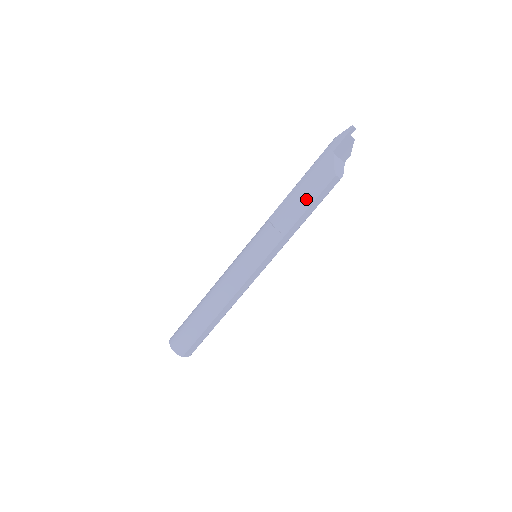
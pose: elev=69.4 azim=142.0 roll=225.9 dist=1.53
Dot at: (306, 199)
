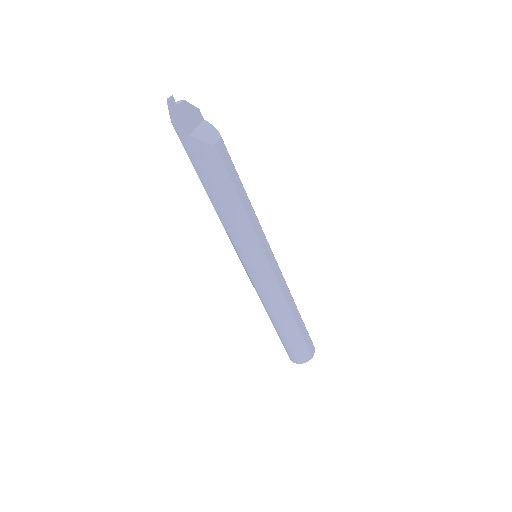
Dot at: (225, 188)
